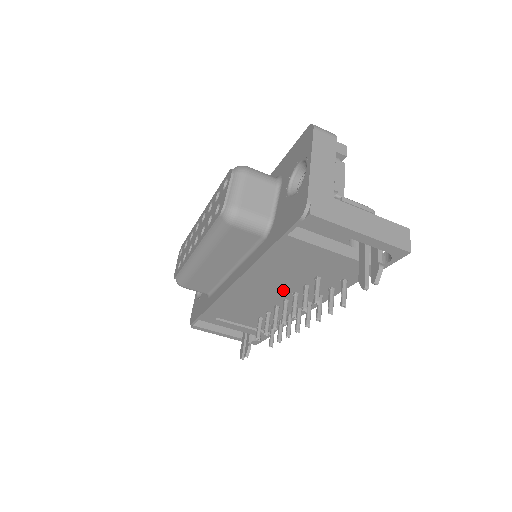
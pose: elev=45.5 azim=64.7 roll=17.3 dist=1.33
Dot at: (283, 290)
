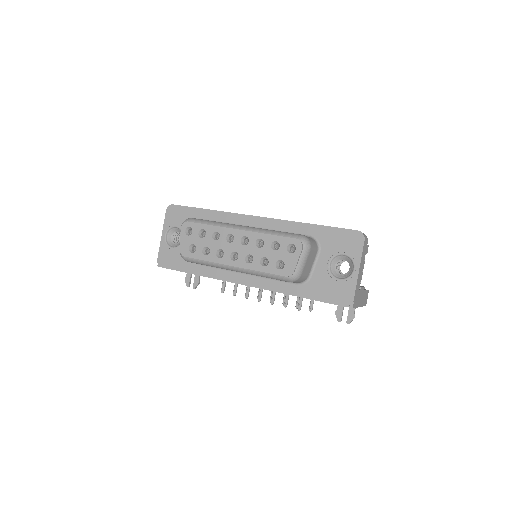
Dot at: occluded
